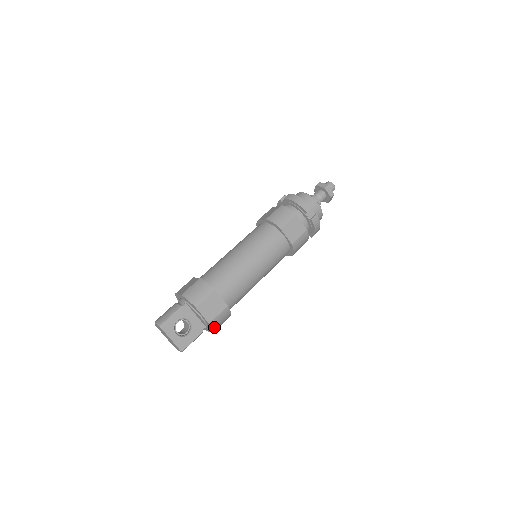
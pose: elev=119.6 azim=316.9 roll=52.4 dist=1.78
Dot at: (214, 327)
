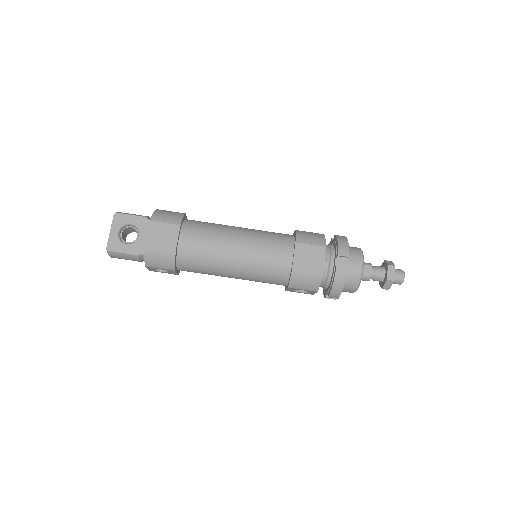
Dot at: (148, 256)
